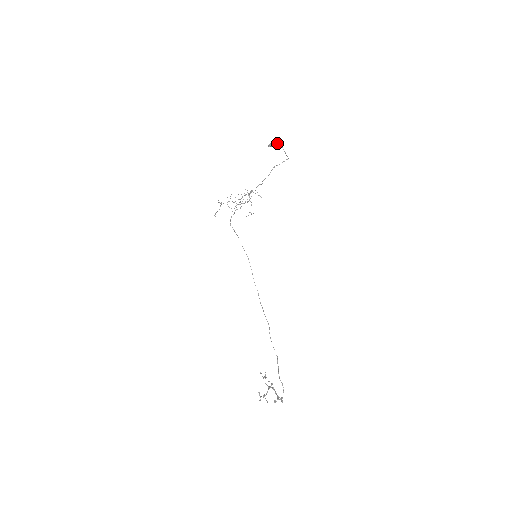
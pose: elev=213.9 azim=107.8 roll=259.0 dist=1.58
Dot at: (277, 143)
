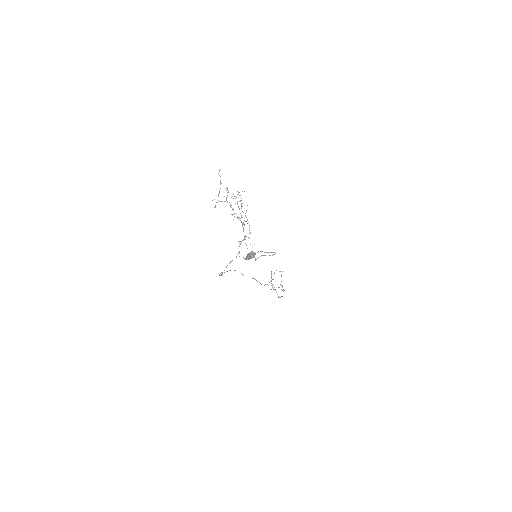
Dot at: (256, 259)
